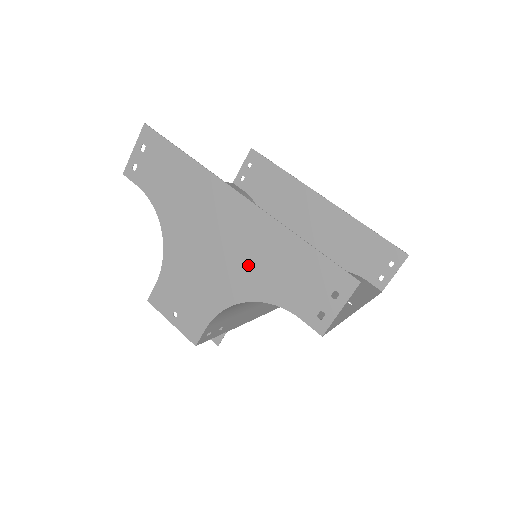
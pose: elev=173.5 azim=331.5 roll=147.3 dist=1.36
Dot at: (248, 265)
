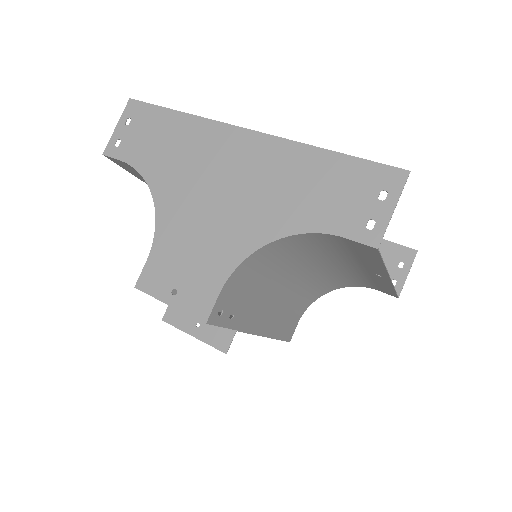
Dot at: (267, 199)
